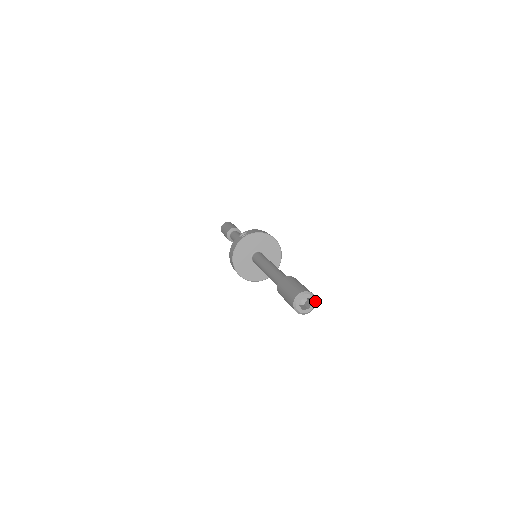
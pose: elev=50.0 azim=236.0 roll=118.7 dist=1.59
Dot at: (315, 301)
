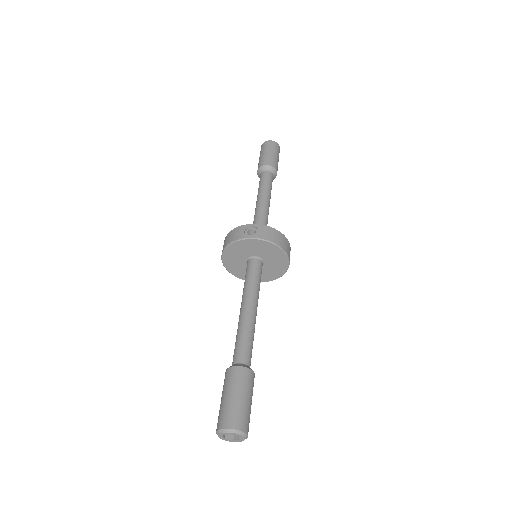
Dot at: occluded
